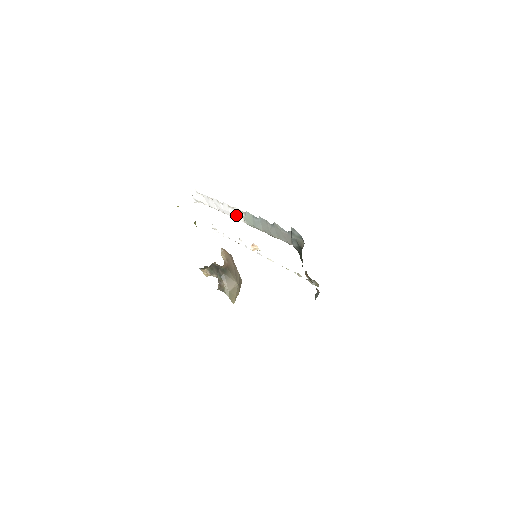
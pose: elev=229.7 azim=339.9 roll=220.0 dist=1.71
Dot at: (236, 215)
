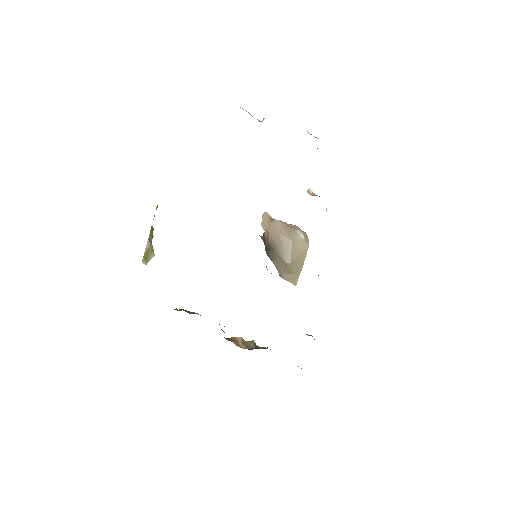
Dot at: occluded
